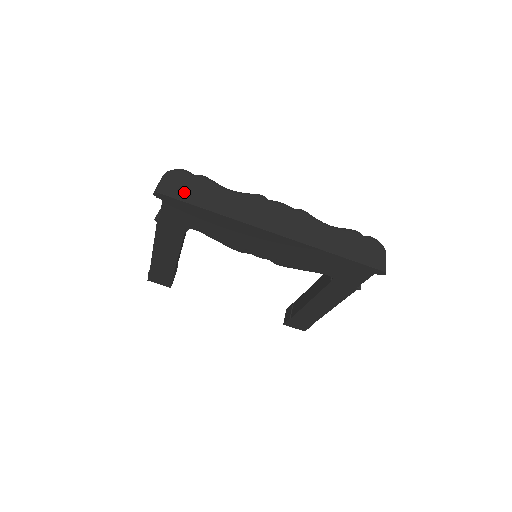
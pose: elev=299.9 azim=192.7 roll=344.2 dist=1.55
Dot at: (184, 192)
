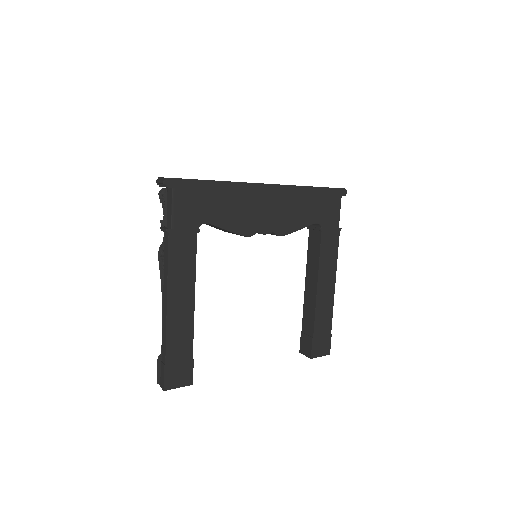
Dot at: occluded
